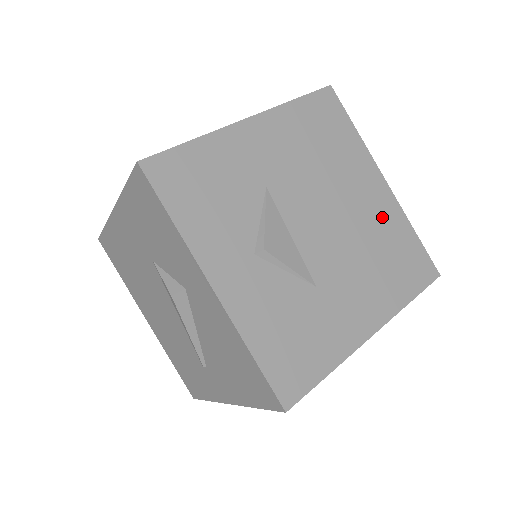
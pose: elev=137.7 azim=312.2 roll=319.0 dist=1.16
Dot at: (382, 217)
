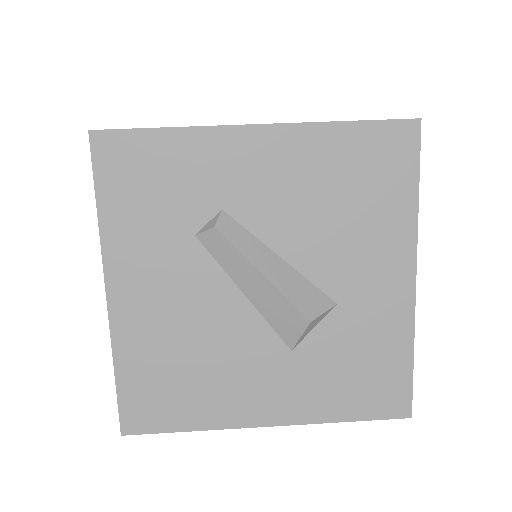
Dot at: occluded
